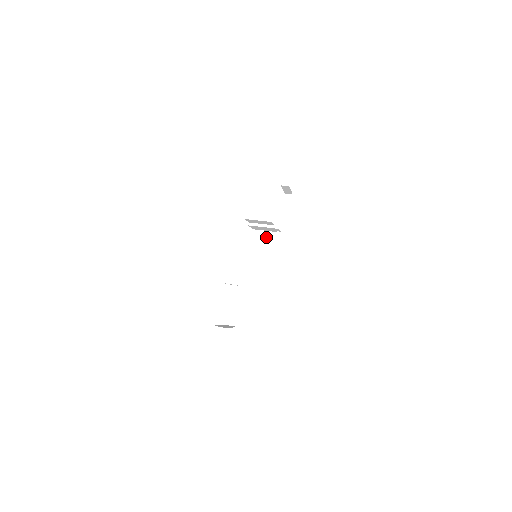
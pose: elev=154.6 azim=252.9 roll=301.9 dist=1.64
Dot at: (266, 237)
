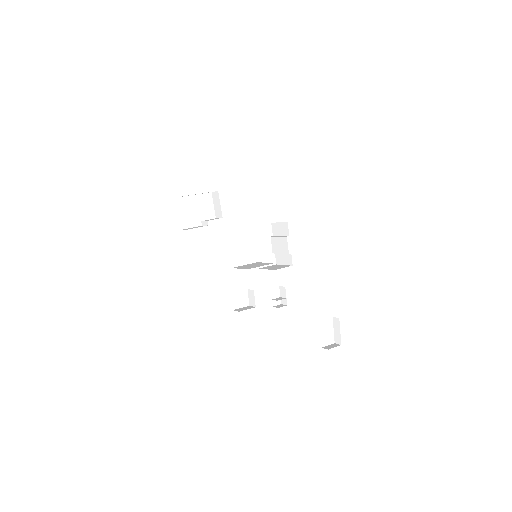
Dot at: (278, 266)
